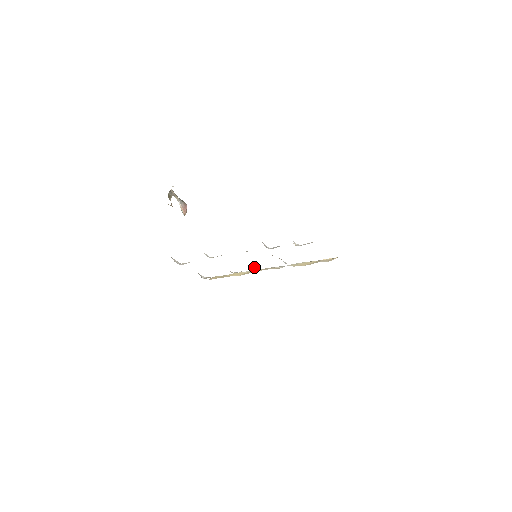
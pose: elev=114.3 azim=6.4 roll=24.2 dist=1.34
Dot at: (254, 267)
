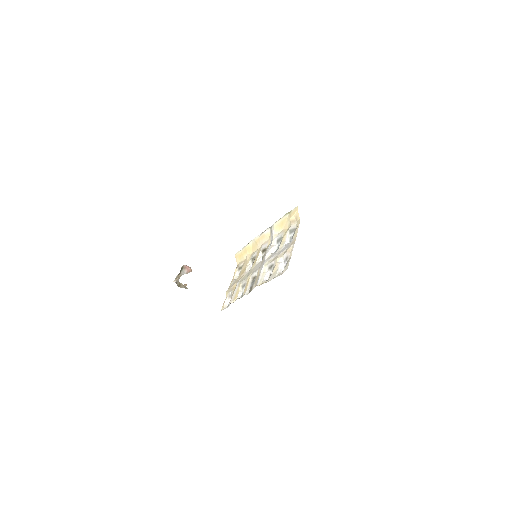
Dot at: (259, 255)
